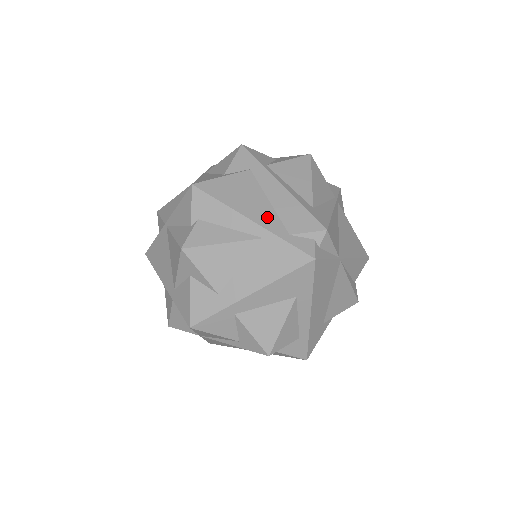
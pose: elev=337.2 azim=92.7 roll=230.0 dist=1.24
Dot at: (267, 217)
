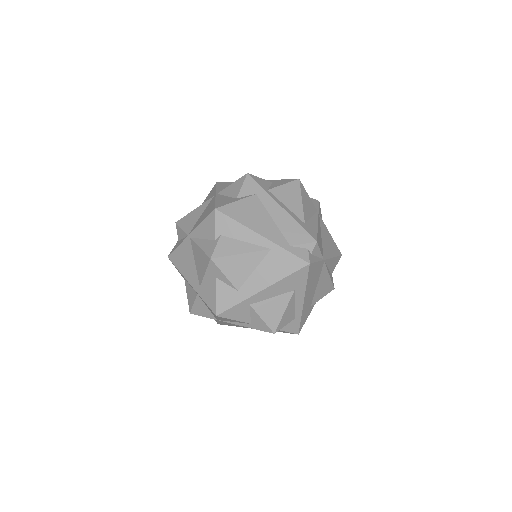
Dot at: (273, 233)
